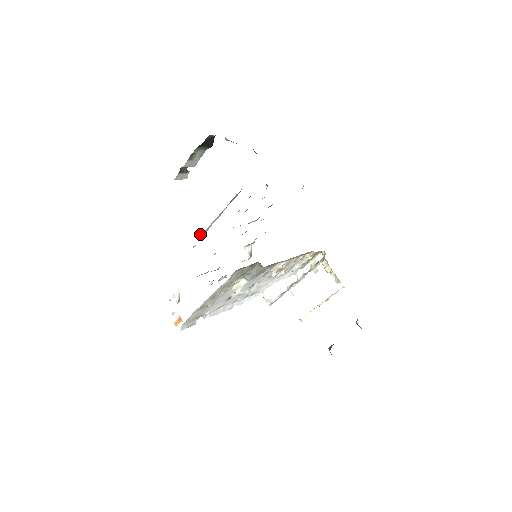
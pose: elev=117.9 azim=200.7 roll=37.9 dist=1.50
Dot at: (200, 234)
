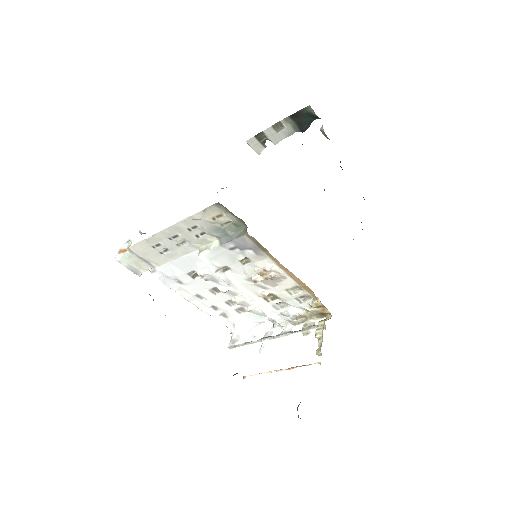
Dot at: (222, 188)
